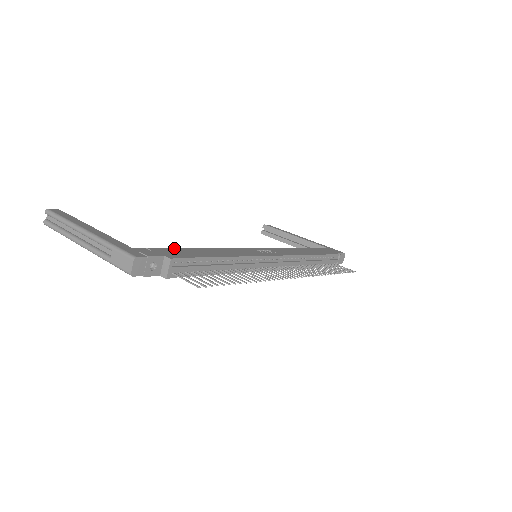
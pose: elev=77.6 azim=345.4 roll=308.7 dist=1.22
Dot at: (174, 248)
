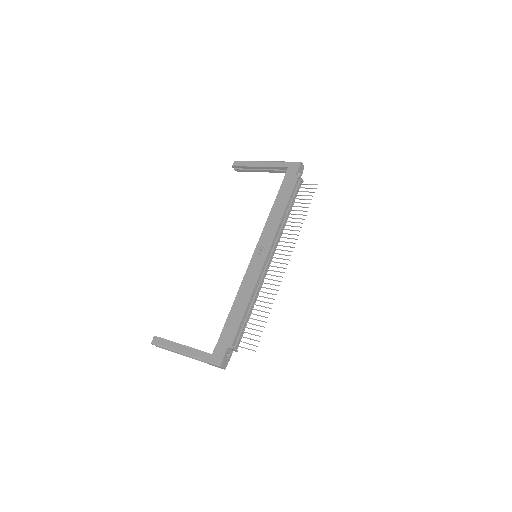
Dot at: (224, 327)
